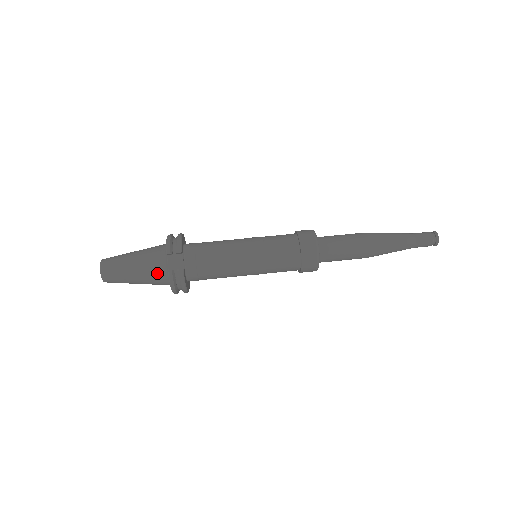
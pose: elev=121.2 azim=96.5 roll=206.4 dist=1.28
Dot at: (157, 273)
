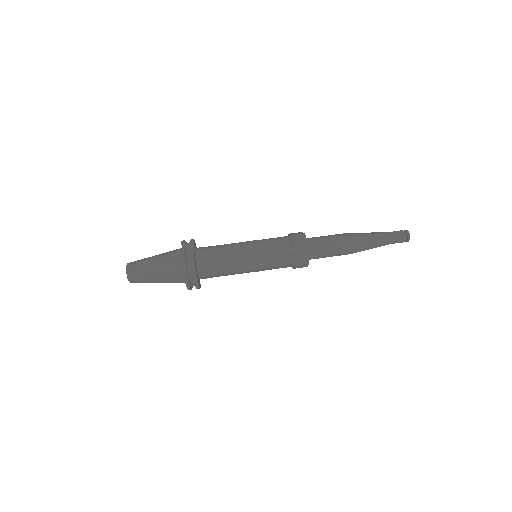
Dot at: (172, 259)
